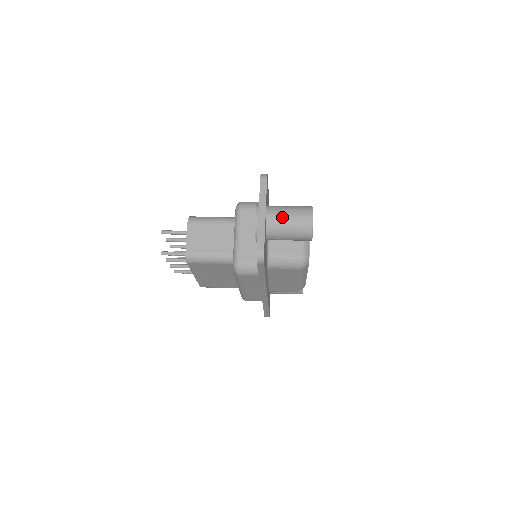
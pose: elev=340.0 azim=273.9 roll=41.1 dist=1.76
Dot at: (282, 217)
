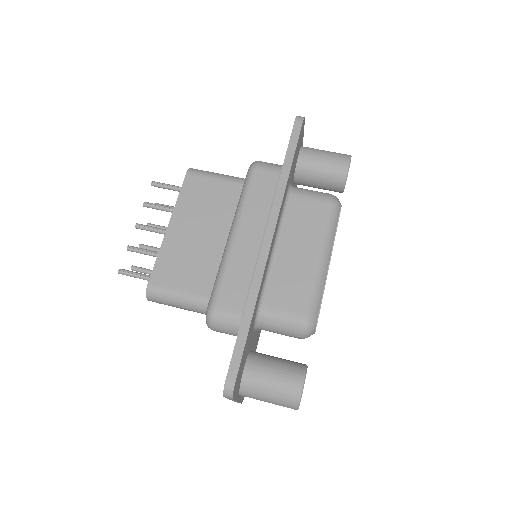
Dot at: occluded
